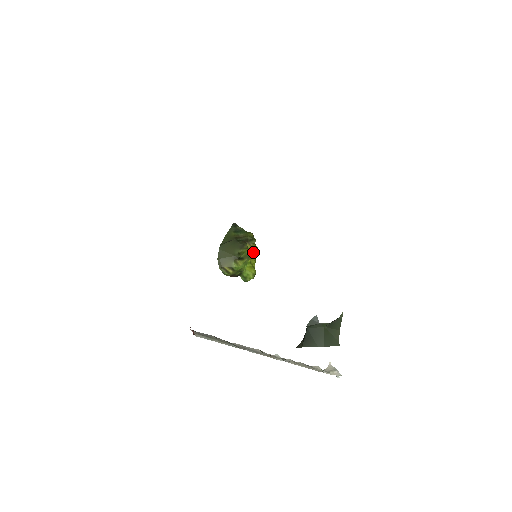
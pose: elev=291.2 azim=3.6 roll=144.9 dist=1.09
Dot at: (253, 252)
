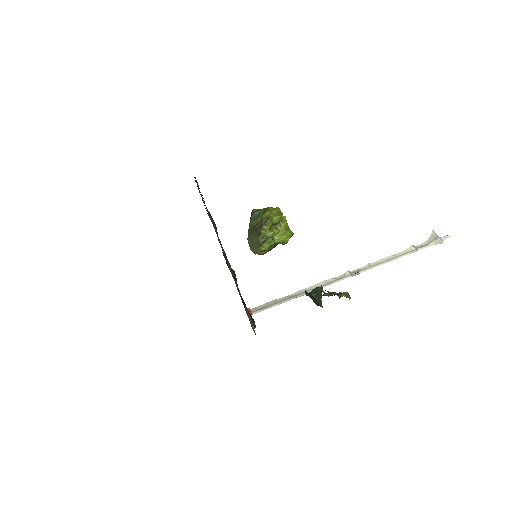
Dot at: (278, 222)
